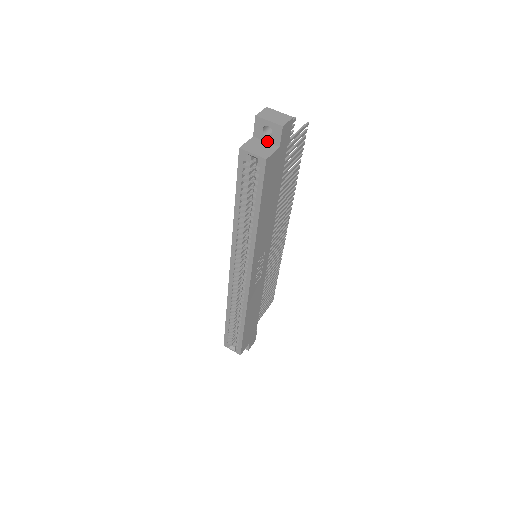
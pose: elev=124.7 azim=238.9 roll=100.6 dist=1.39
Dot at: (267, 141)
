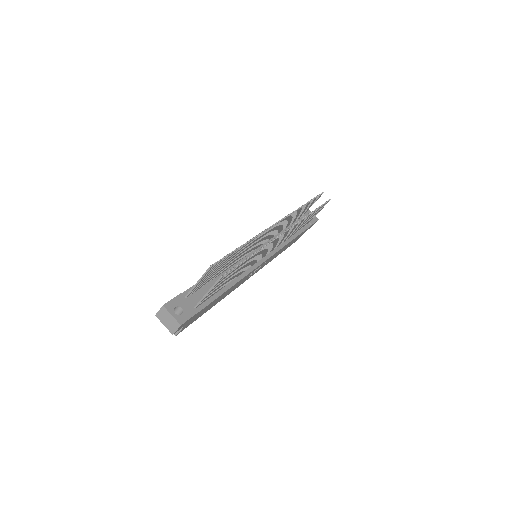
Dot at: occluded
